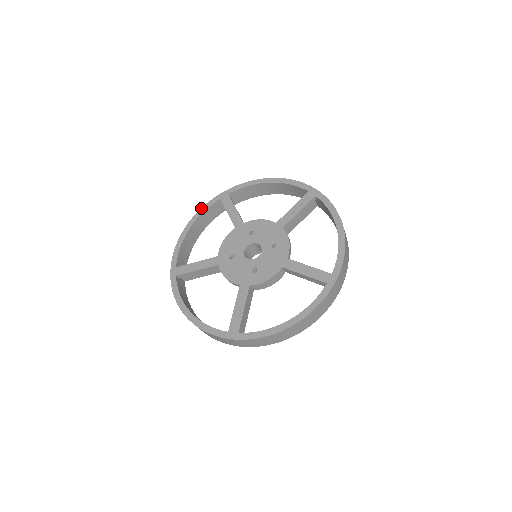
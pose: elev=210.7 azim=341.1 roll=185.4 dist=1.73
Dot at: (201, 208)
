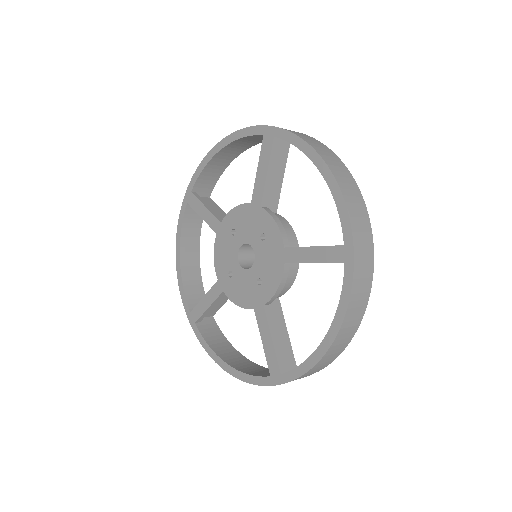
Dot at: (177, 226)
